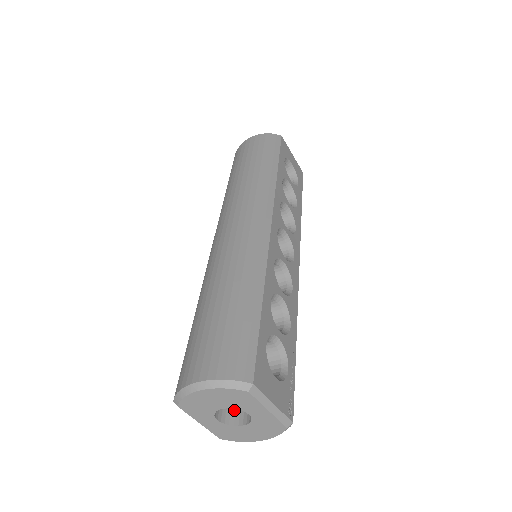
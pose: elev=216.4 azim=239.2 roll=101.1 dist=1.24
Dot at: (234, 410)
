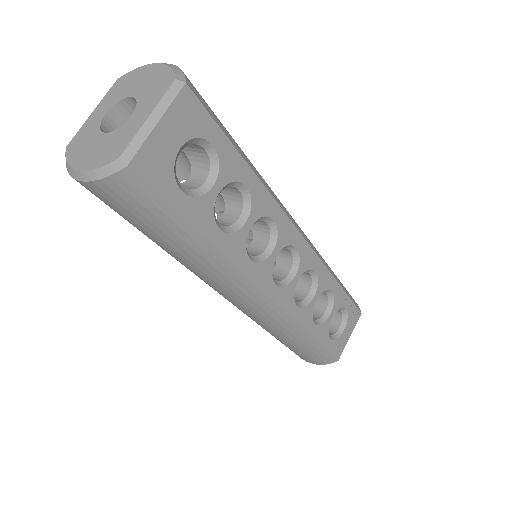
Dot at: occluded
